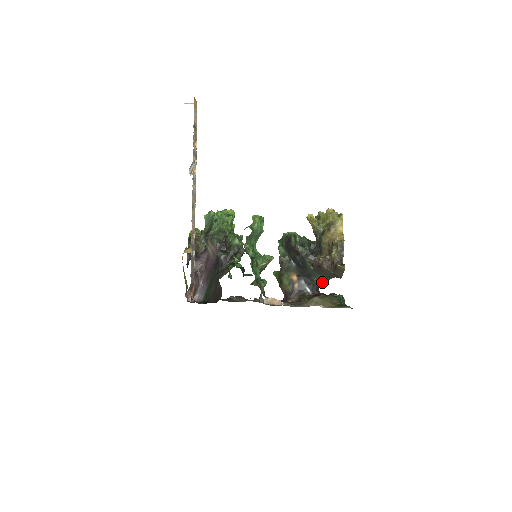
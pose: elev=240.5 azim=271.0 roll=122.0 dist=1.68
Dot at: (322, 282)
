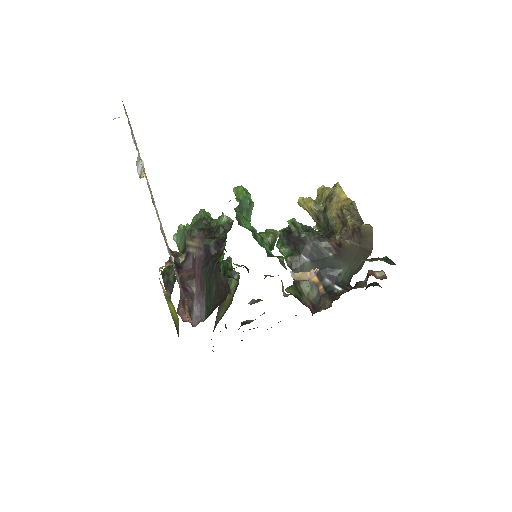
Dot at: (351, 274)
